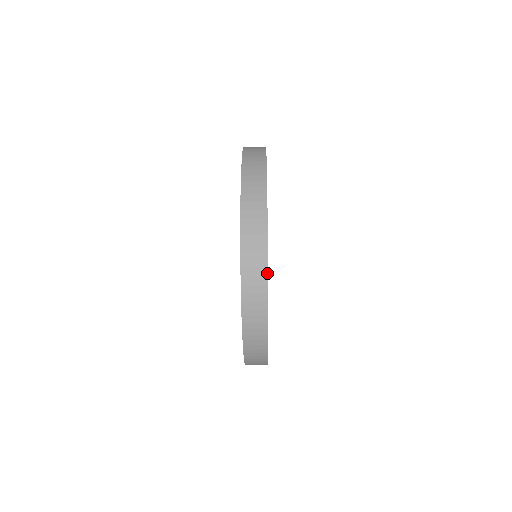
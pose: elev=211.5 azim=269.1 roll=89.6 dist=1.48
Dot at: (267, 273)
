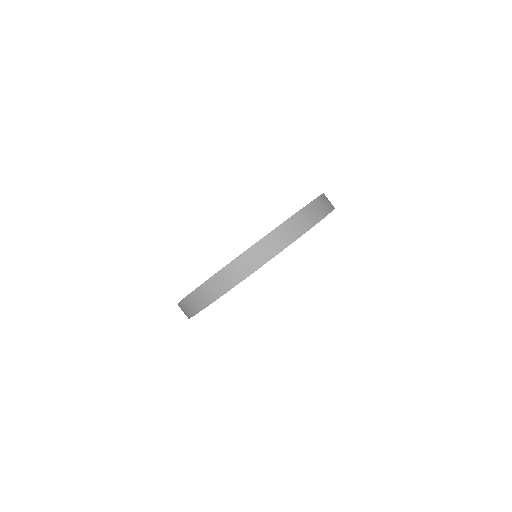
Dot at: (305, 232)
